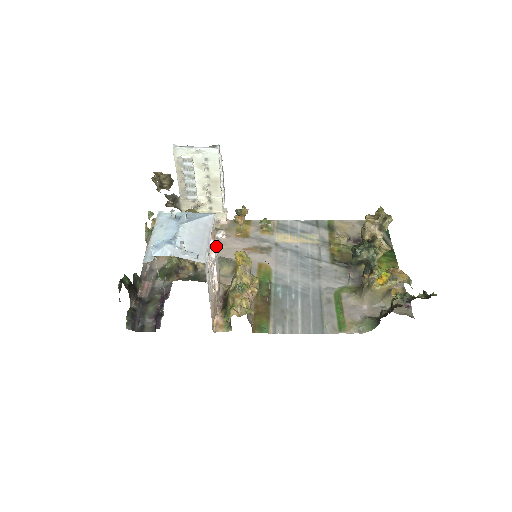
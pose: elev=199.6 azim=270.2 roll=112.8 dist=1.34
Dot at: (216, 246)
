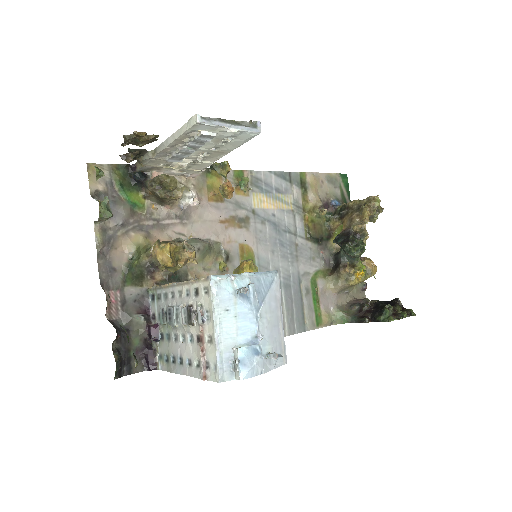
Dot at: occluded
